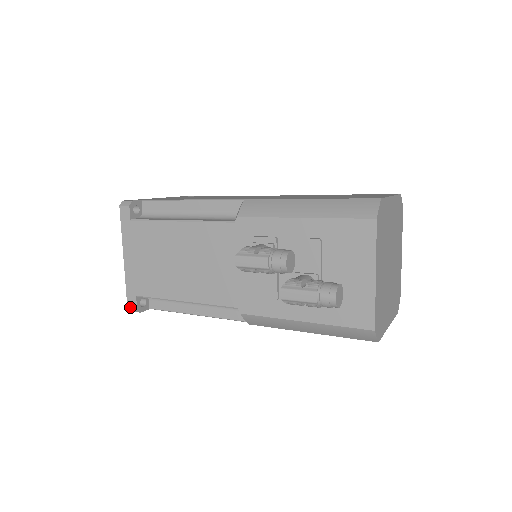
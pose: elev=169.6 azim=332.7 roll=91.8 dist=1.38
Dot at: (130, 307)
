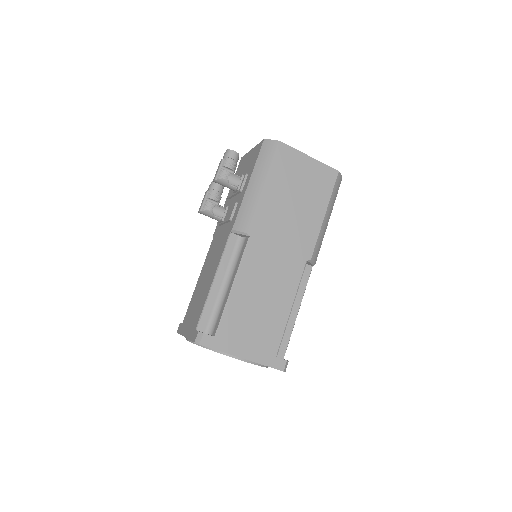
Dot at: (195, 339)
